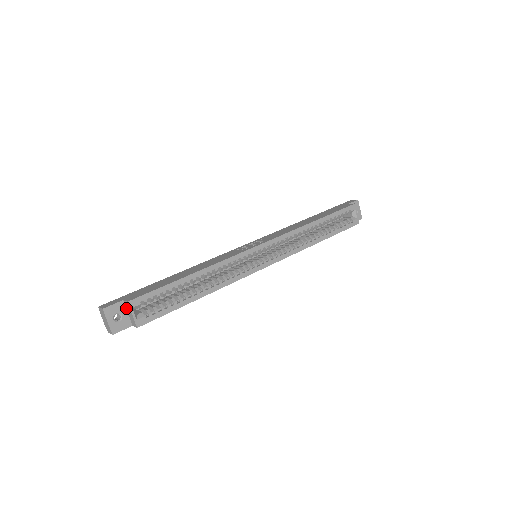
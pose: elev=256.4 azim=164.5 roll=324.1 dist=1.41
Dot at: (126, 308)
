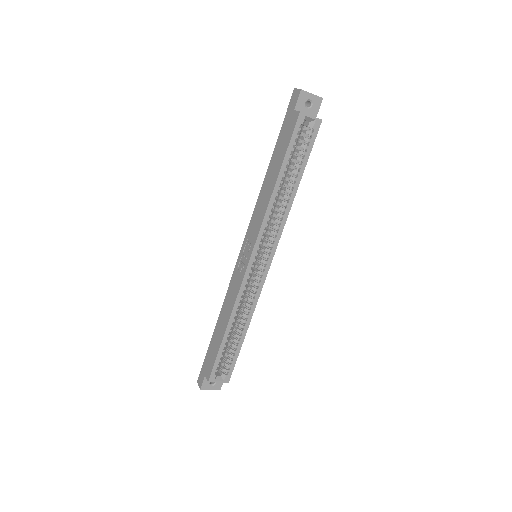
Dot at: occluded
